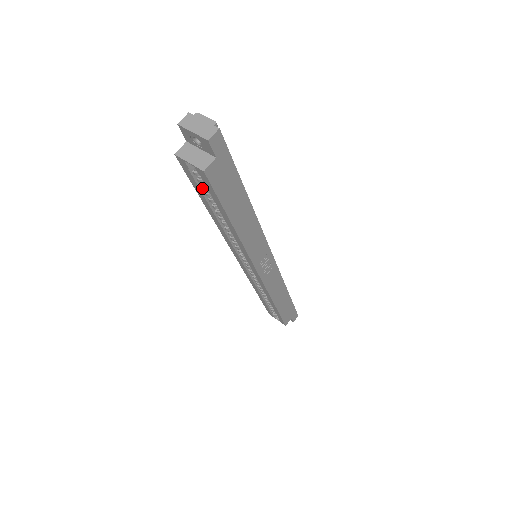
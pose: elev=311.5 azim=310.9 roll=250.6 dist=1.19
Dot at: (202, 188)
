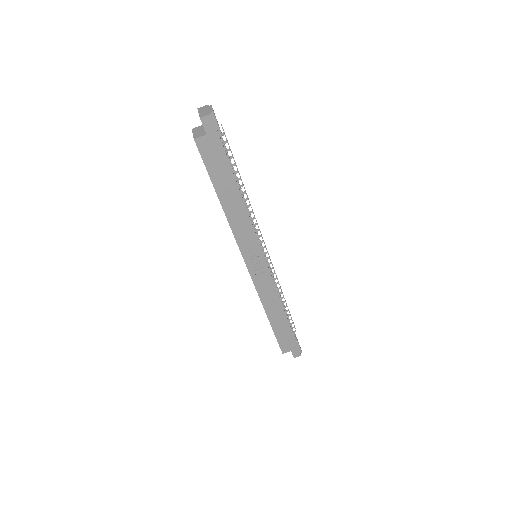
Dot at: occluded
